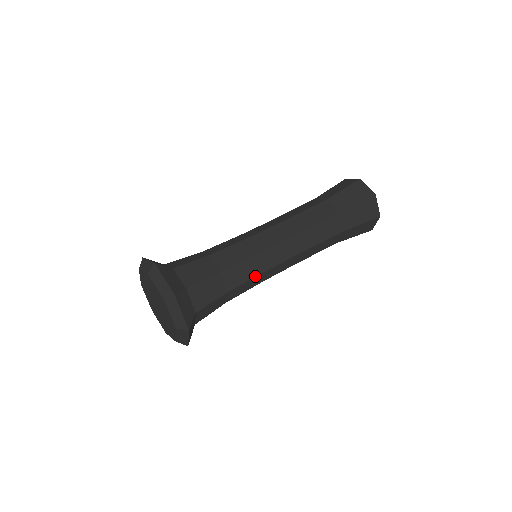
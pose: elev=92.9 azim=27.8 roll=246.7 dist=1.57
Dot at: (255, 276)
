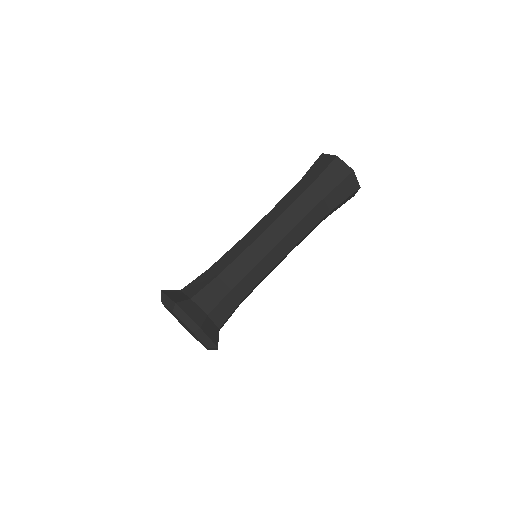
Dot at: (260, 280)
